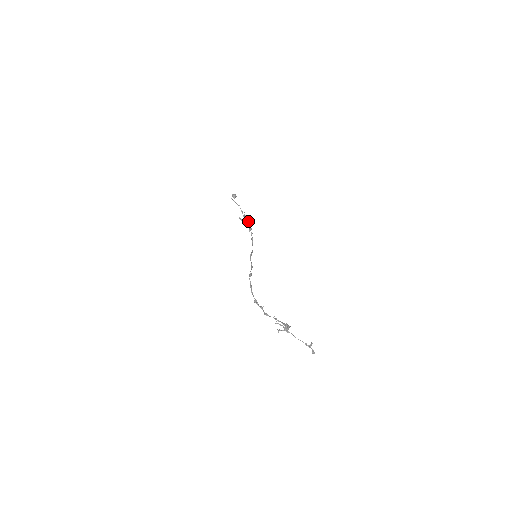
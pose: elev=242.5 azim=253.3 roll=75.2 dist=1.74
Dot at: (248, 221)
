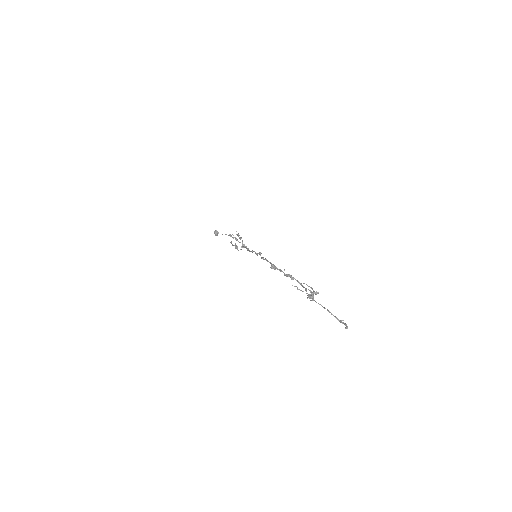
Dot at: occluded
